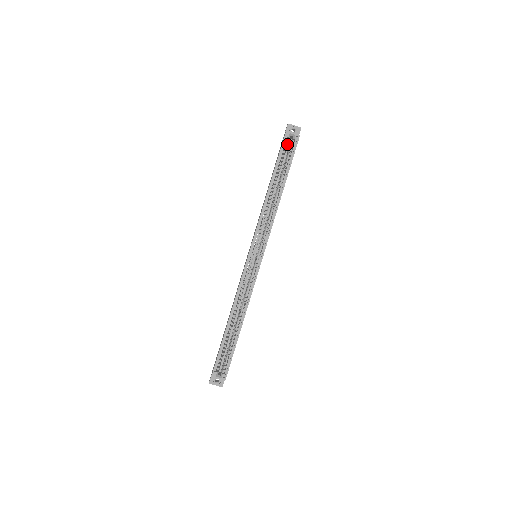
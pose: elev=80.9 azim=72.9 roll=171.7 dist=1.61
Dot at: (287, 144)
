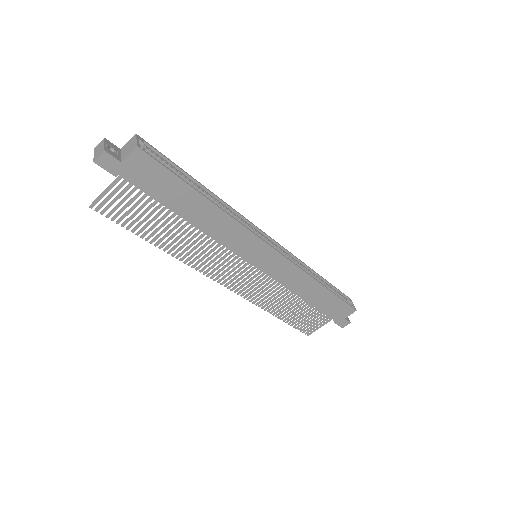
Dot at: (345, 299)
